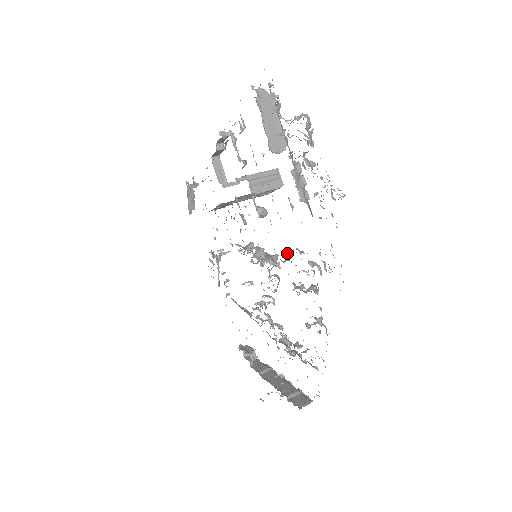
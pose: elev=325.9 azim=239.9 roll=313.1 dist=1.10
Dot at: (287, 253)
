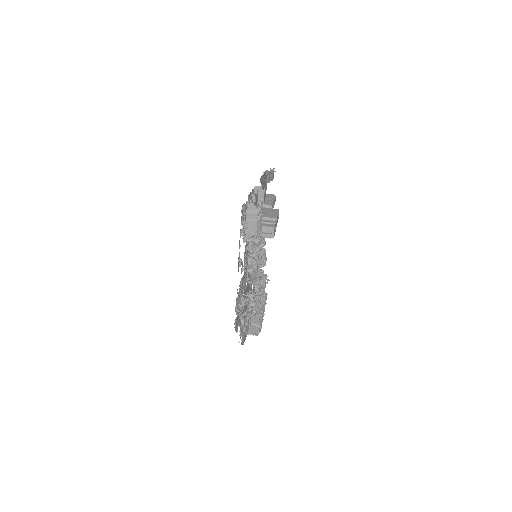
Dot at: occluded
